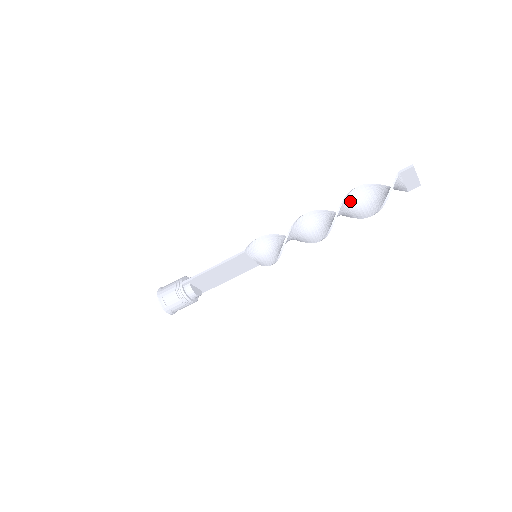
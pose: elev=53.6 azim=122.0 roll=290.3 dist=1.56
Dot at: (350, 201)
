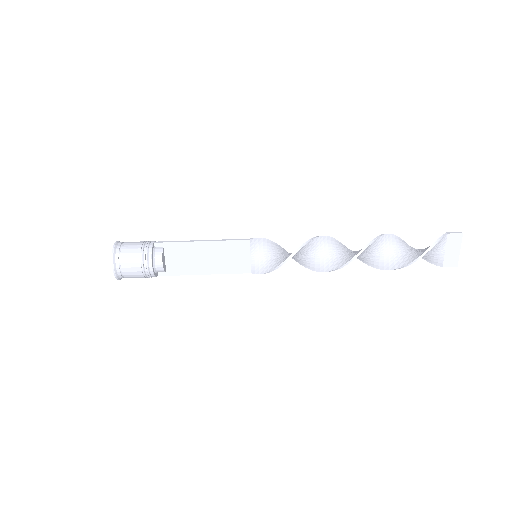
Dot at: (386, 242)
